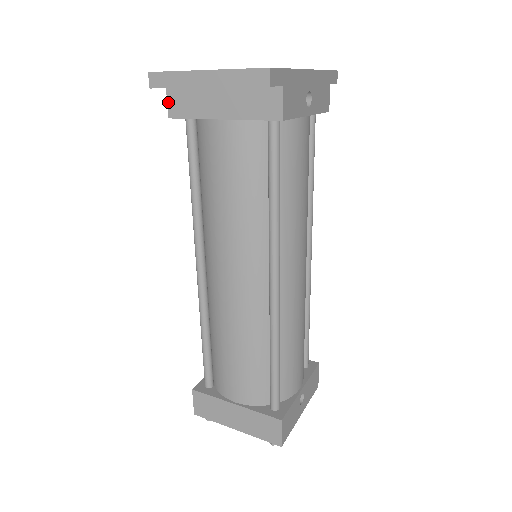
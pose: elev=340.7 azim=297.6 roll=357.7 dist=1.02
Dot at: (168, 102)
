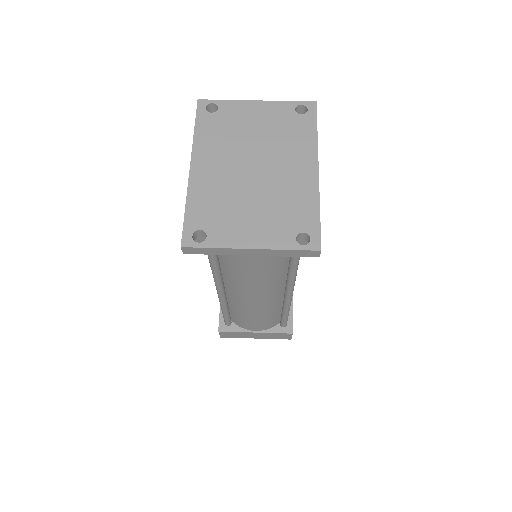
Dot at: occluded
